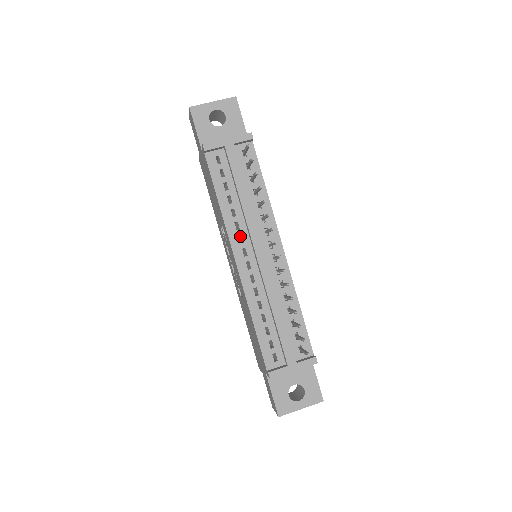
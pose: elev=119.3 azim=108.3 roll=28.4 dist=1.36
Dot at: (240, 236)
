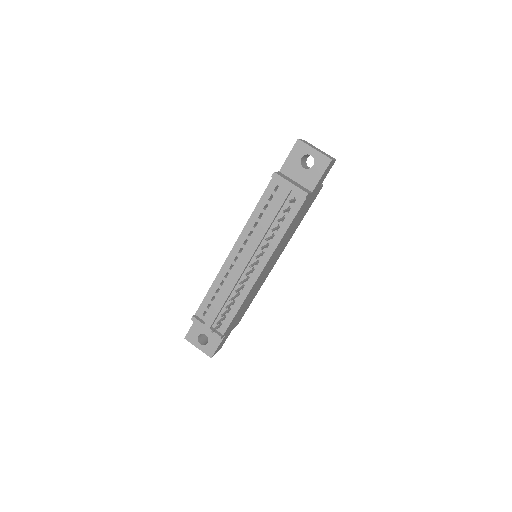
Dot at: occluded
